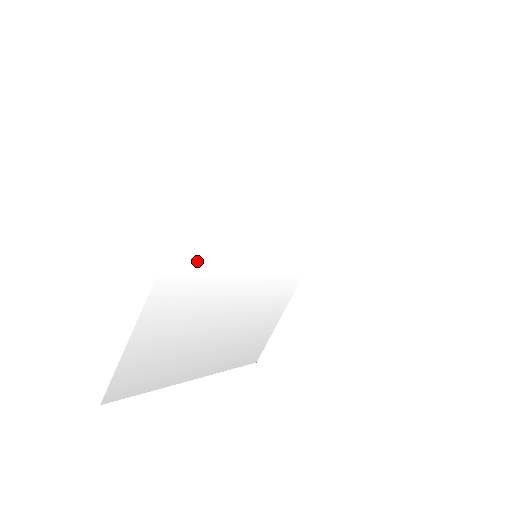
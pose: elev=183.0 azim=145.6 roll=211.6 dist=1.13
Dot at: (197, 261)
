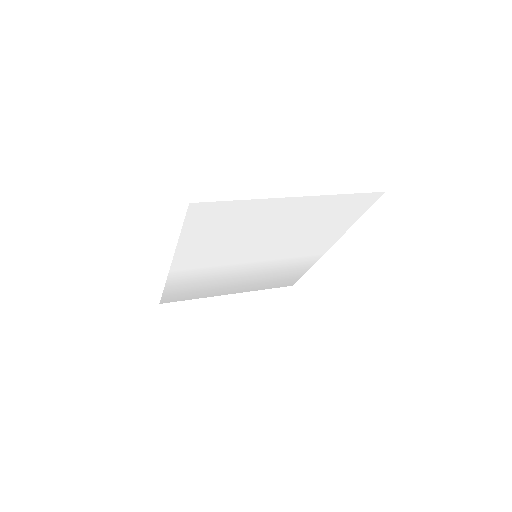
Dot at: (198, 264)
